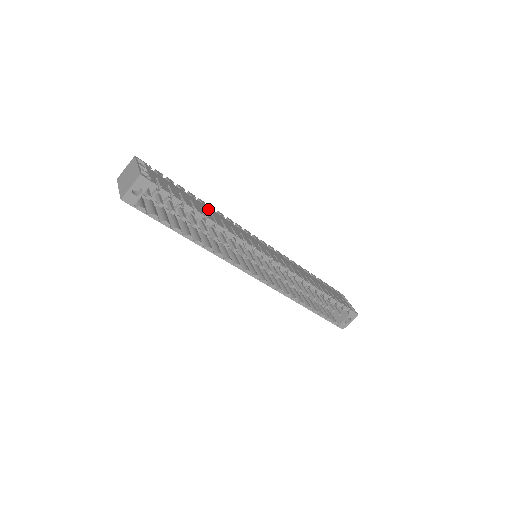
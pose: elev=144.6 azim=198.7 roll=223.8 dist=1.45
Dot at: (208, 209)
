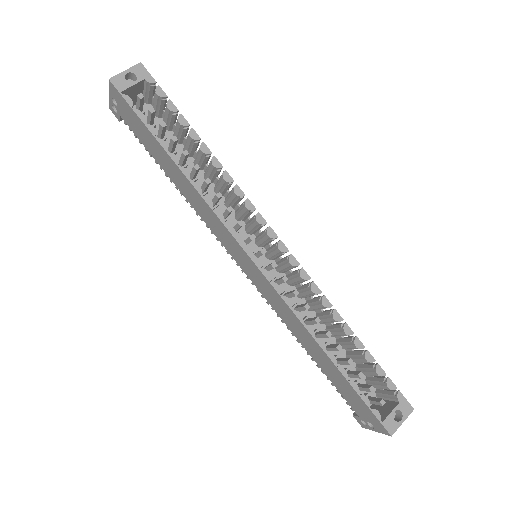
Dot at: (205, 165)
